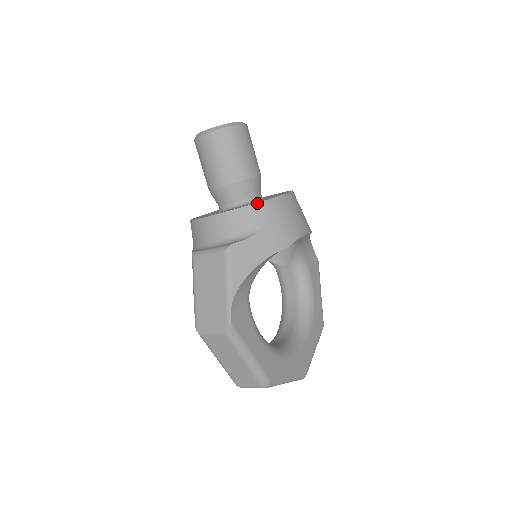
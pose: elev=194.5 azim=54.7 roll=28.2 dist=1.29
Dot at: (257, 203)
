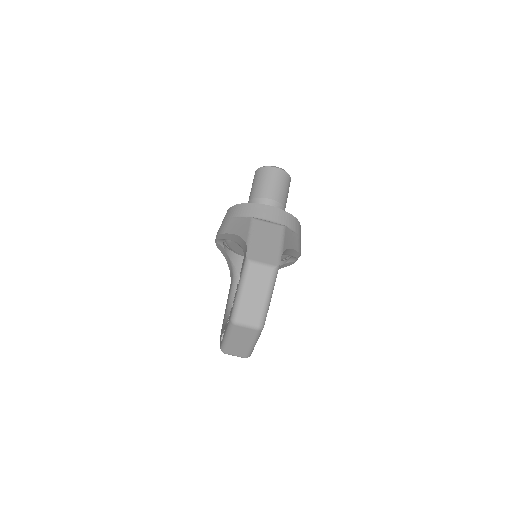
Dot at: (297, 219)
